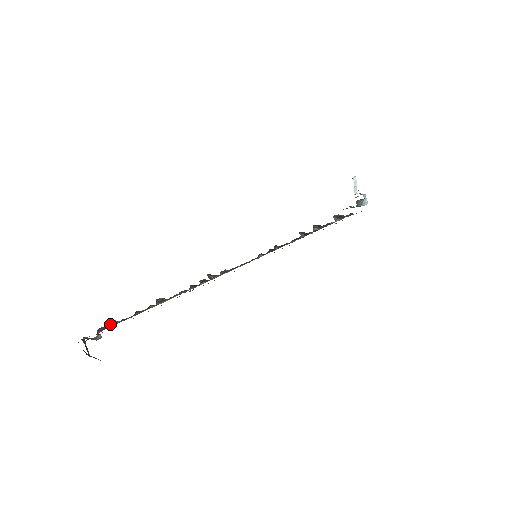
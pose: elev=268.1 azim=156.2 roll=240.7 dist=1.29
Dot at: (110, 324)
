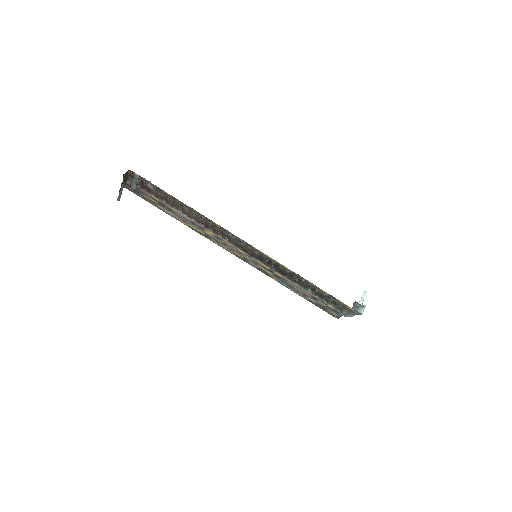
Dot at: (148, 184)
